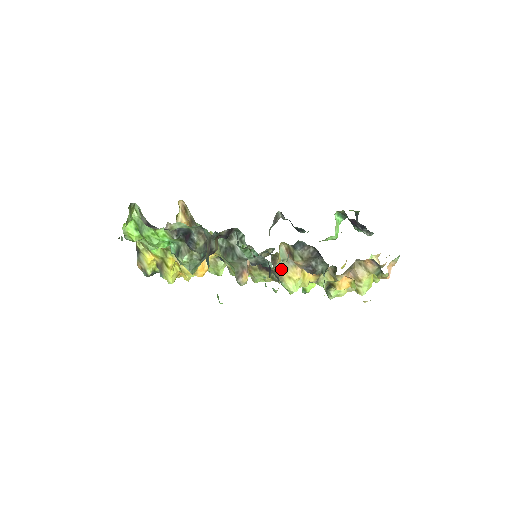
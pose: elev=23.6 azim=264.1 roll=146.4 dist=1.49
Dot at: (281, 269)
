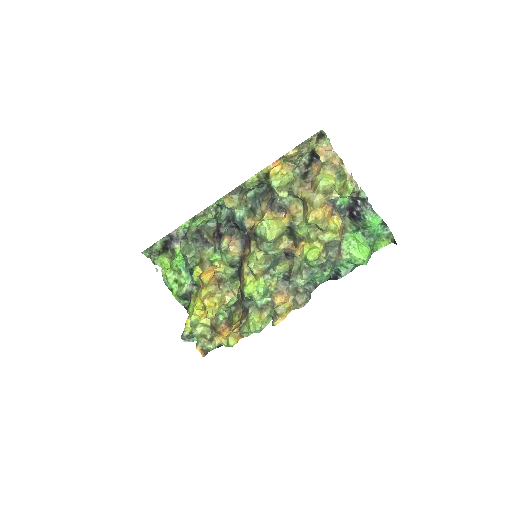
Dot at: (254, 223)
